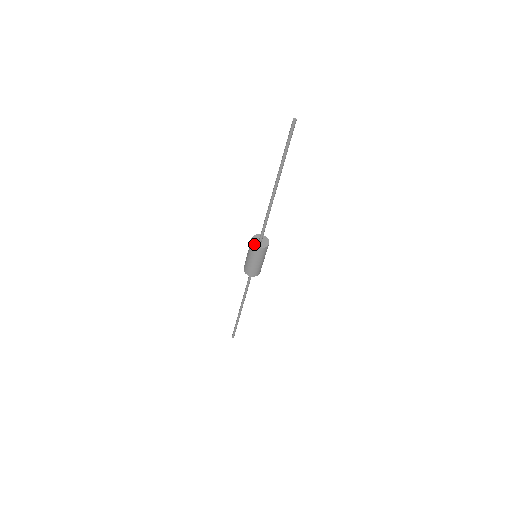
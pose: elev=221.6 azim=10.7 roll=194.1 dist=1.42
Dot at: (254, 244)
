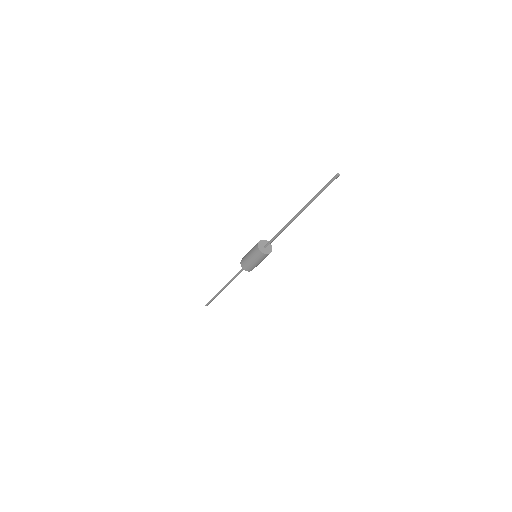
Dot at: (259, 249)
